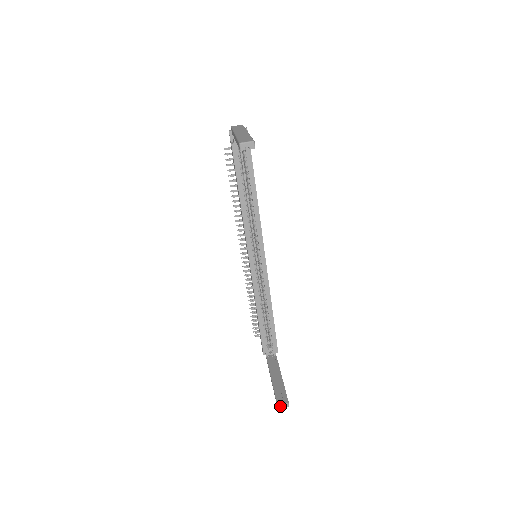
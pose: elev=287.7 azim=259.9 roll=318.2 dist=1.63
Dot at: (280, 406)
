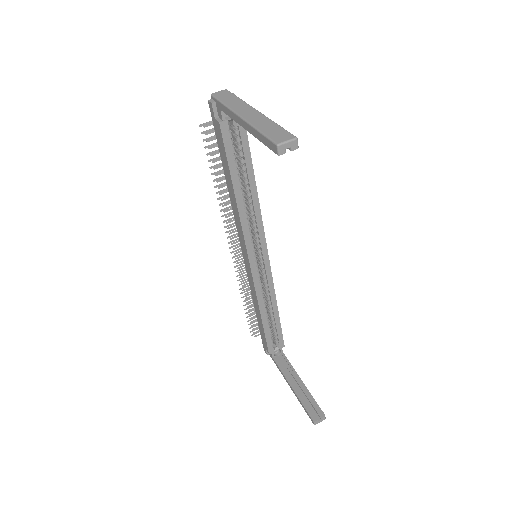
Dot at: (317, 422)
